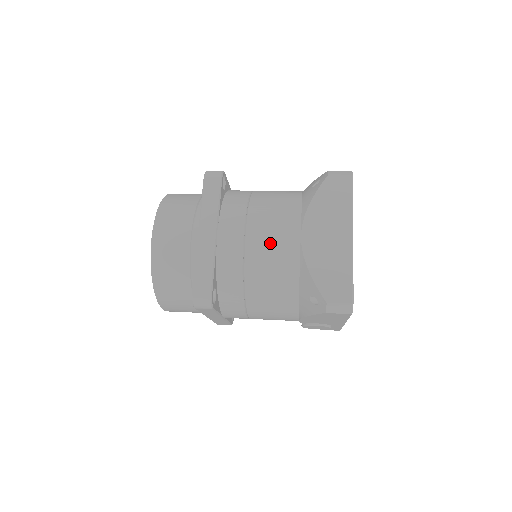
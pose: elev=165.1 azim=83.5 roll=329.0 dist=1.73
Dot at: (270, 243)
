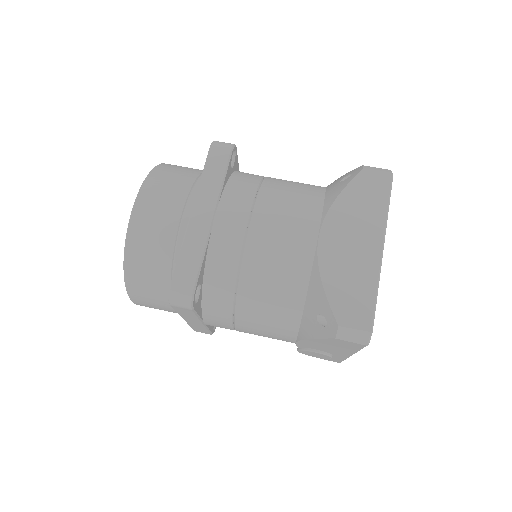
Dot at: (278, 239)
